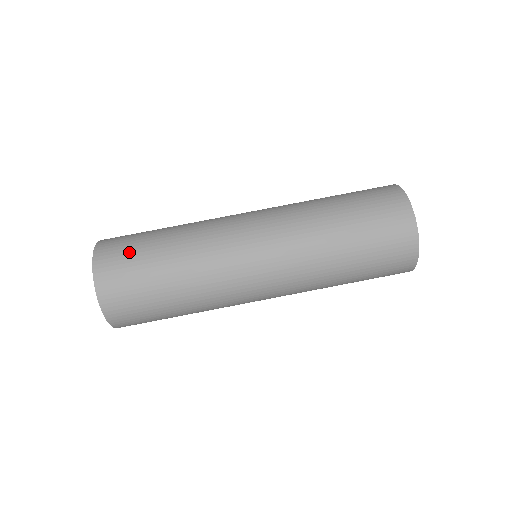
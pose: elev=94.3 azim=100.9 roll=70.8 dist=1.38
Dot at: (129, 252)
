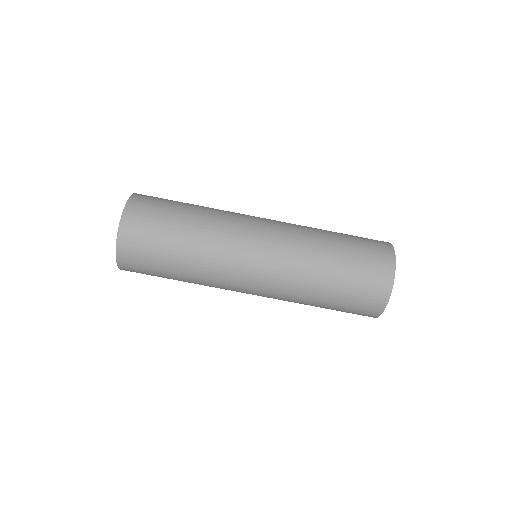
Dot at: (154, 220)
